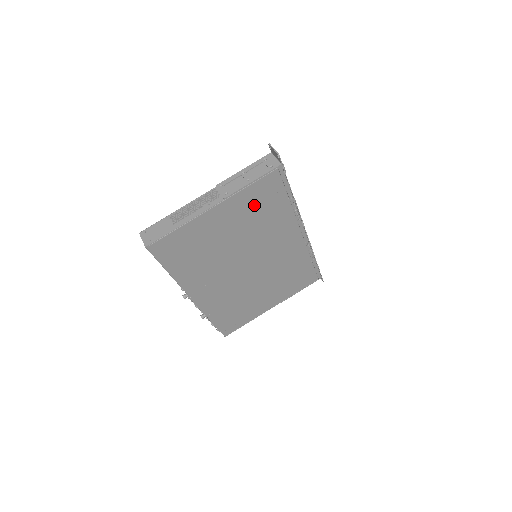
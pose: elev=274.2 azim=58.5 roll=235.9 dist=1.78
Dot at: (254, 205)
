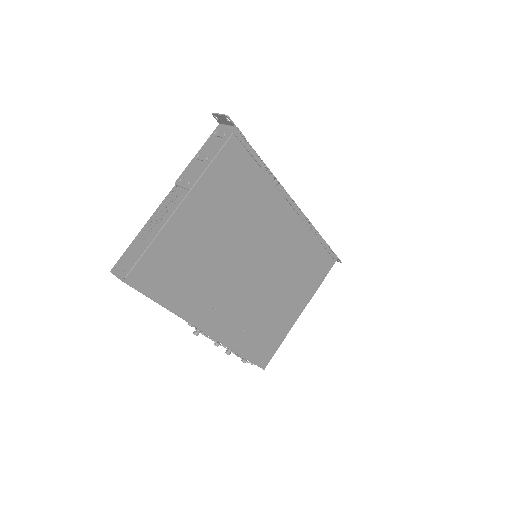
Dot at: (226, 188)
